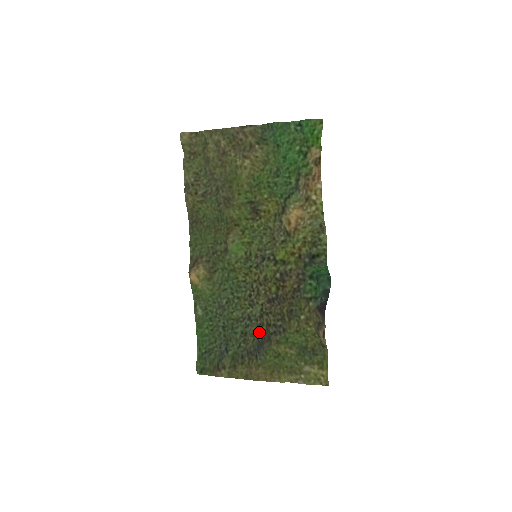
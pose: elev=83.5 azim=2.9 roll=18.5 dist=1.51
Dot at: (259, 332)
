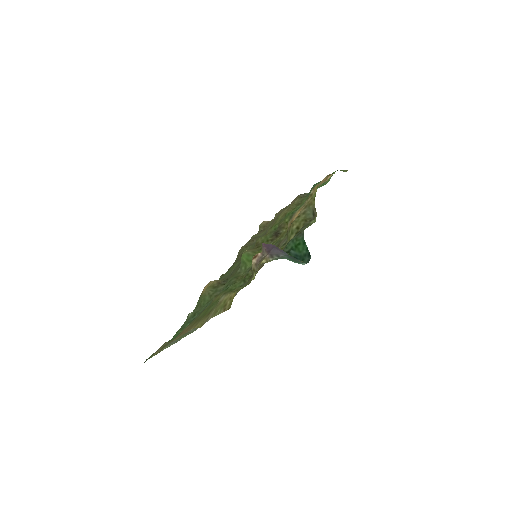
Dot at: occluded
